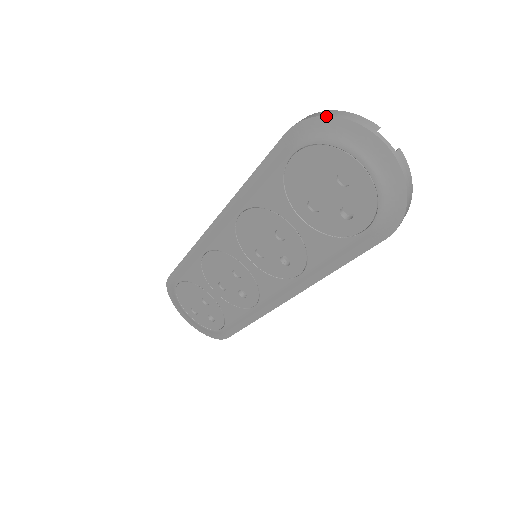
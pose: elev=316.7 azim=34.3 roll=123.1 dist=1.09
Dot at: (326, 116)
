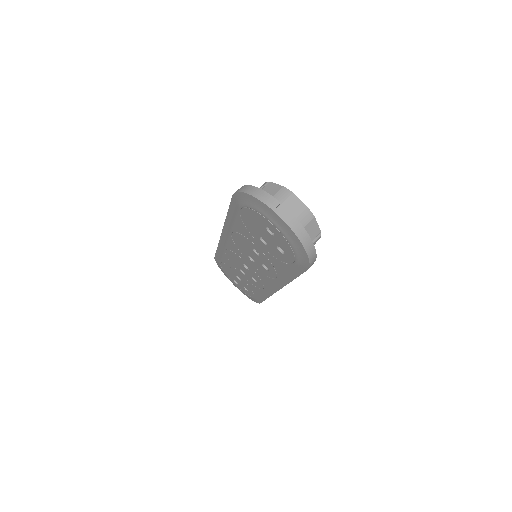
Dot at: (246, 193)
